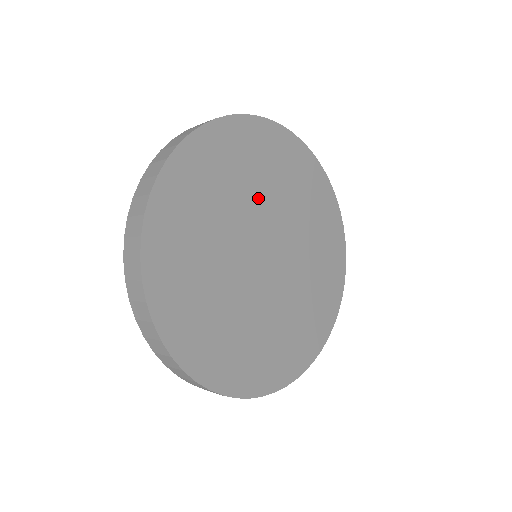
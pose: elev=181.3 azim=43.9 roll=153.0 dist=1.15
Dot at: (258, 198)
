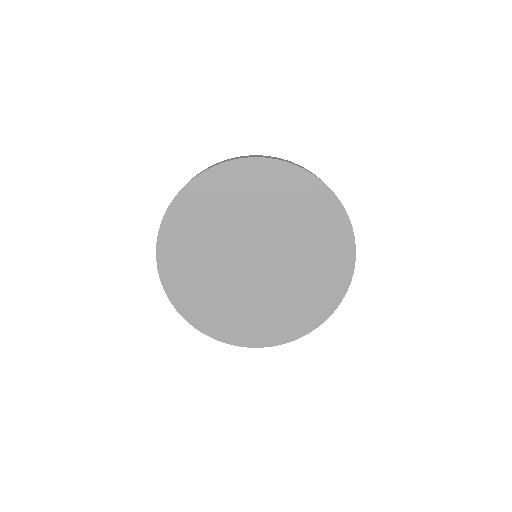
Dot at: (218, 242)
